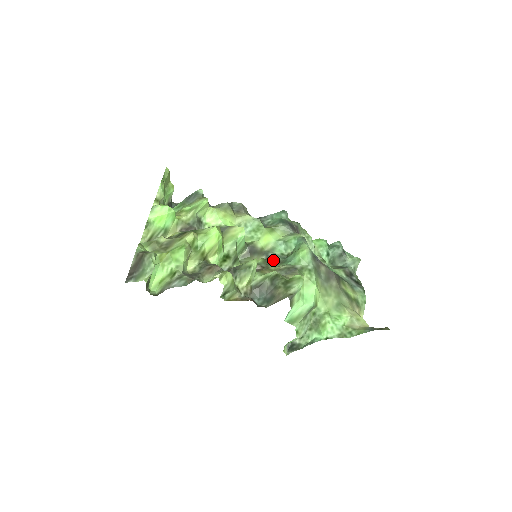
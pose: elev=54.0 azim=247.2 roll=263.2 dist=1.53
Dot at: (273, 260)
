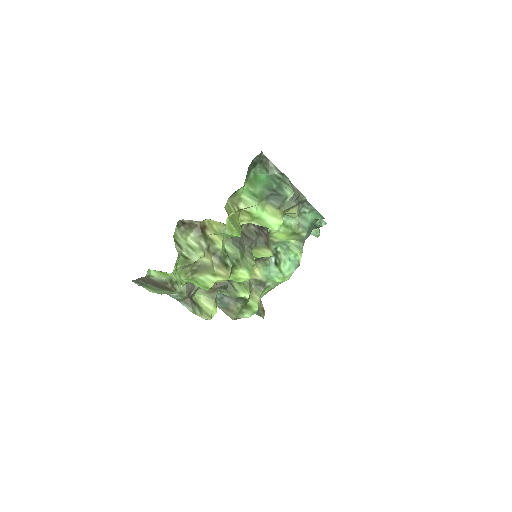
Dot at: occluded
